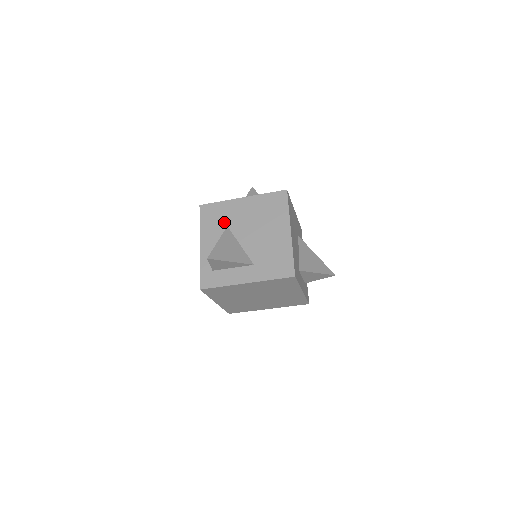
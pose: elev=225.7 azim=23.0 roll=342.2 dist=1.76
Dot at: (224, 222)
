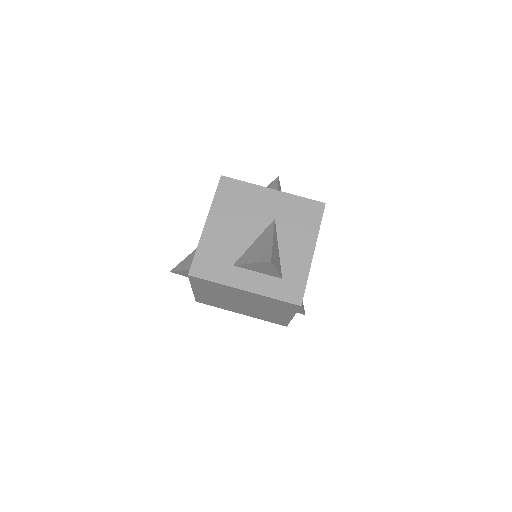
Dot at: occluded
